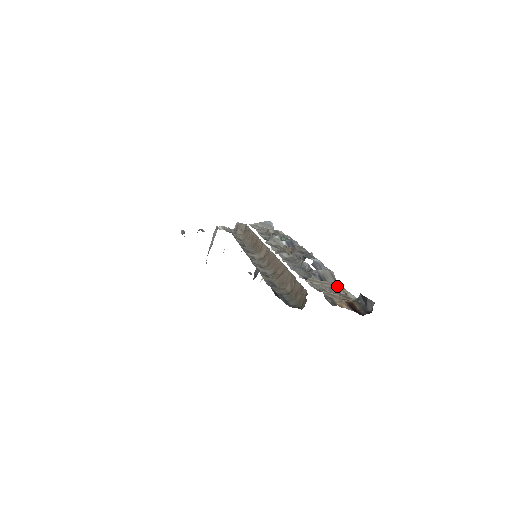
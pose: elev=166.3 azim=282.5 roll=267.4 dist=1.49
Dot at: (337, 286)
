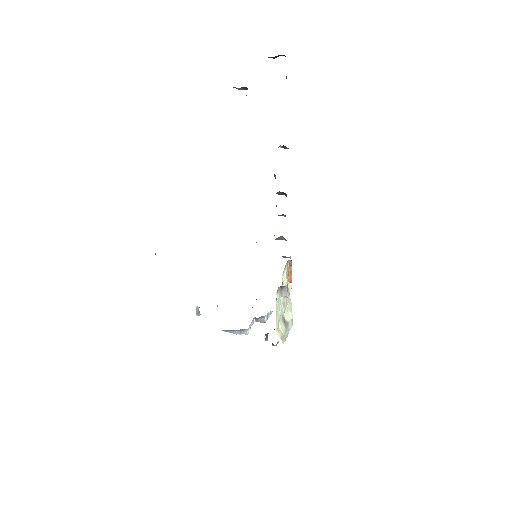
Dot at: occluded
